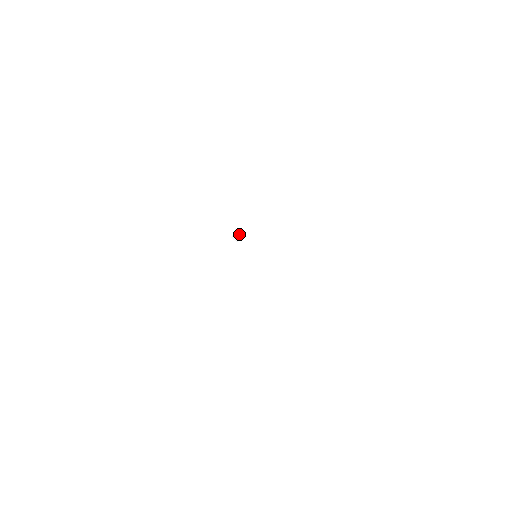
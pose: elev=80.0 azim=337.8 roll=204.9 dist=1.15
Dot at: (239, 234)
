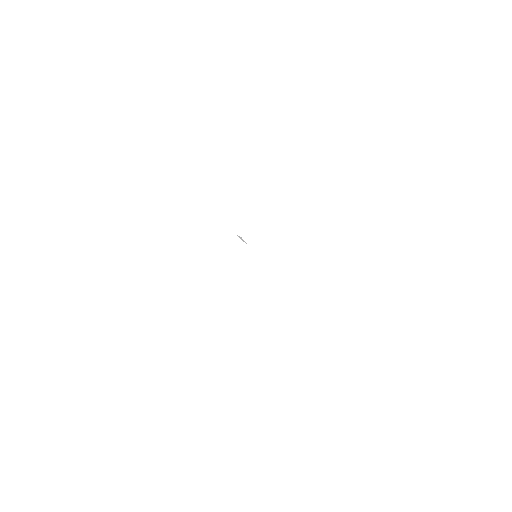
Dot at: (241, 238)
